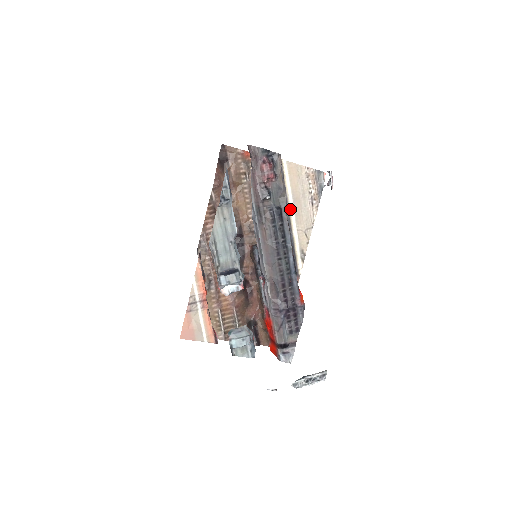
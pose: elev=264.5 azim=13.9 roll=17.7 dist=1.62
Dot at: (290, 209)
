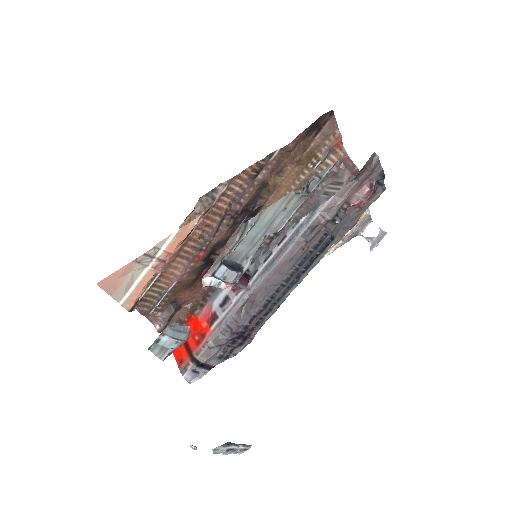
Dot at: occluded
